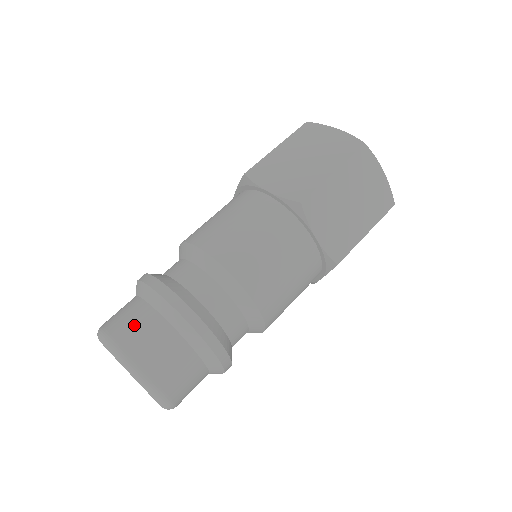
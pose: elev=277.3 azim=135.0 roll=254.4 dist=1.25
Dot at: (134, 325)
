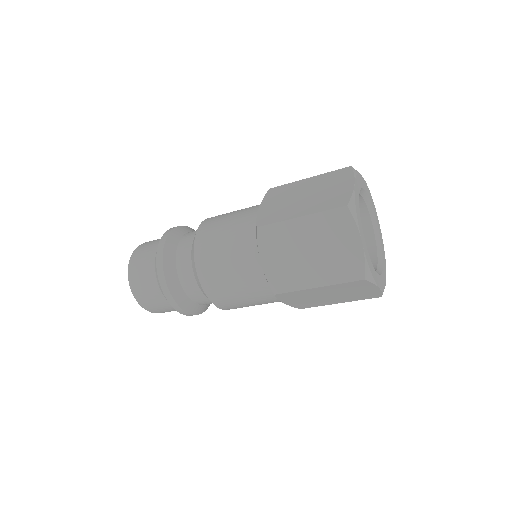
Dot at: (146, 248)
